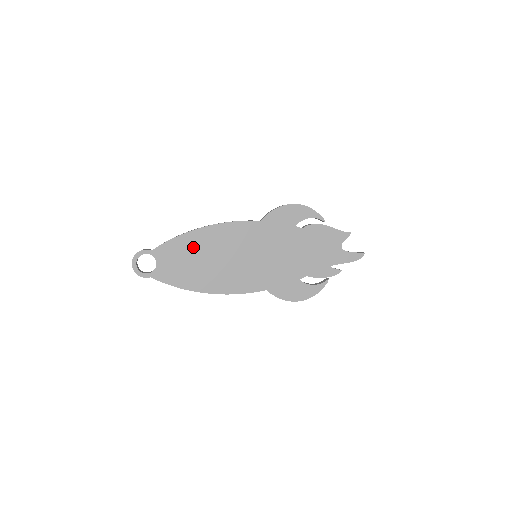
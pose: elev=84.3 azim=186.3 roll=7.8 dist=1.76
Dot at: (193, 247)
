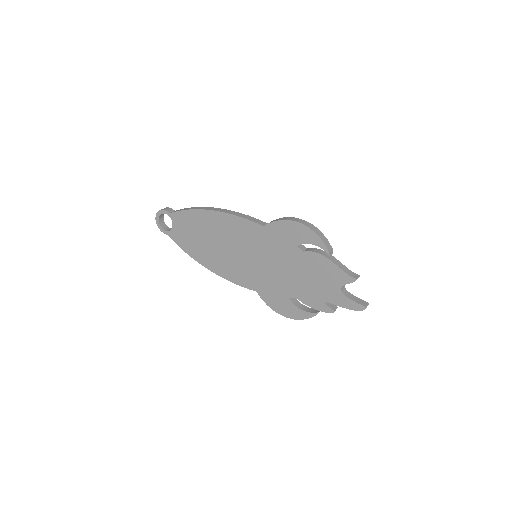
Dot at: (201, 224)
